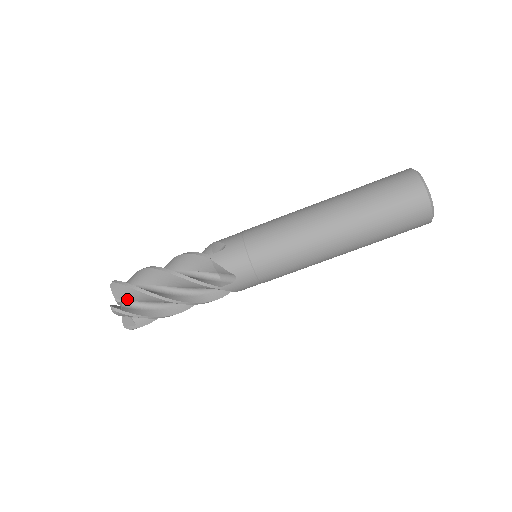
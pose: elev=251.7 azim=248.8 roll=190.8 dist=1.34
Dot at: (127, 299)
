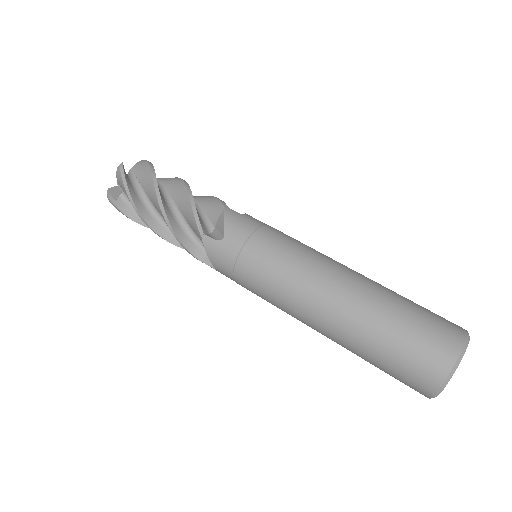
Dot at: occluded
